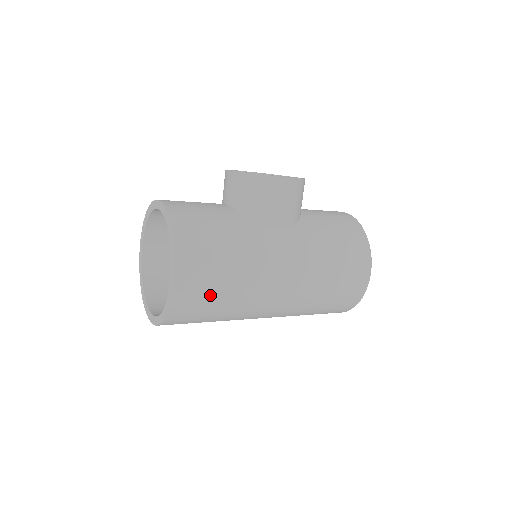
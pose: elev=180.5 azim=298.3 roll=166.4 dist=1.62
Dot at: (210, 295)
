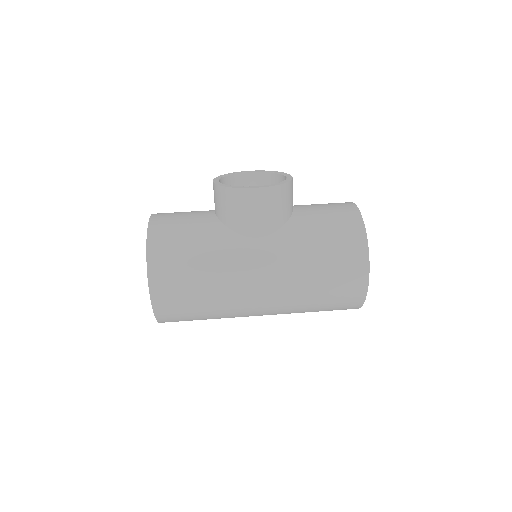
Dot at: (188, 303)
